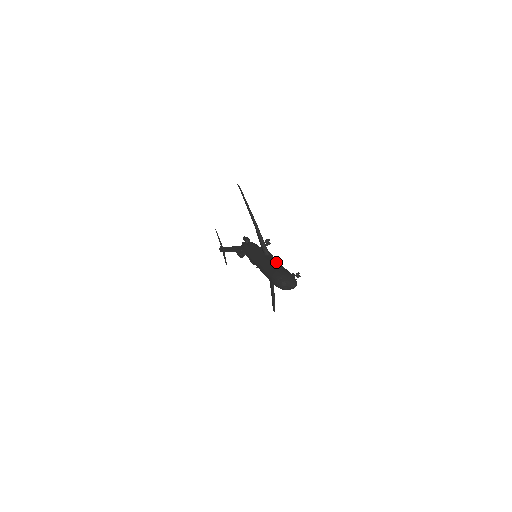
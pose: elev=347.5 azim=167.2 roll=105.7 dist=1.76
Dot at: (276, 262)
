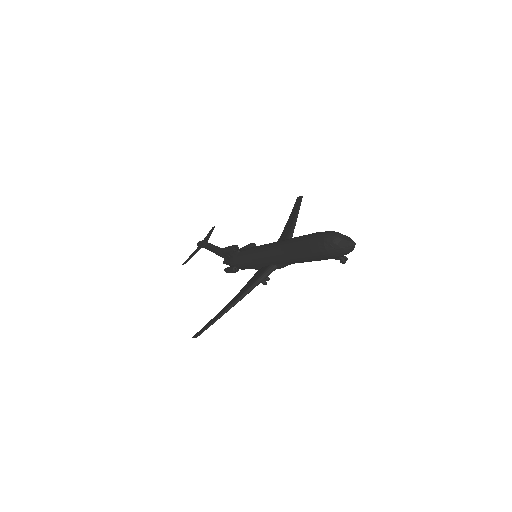
Dot at: occluded
